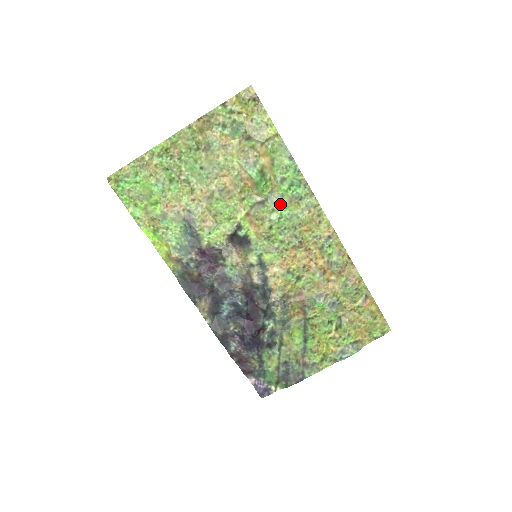
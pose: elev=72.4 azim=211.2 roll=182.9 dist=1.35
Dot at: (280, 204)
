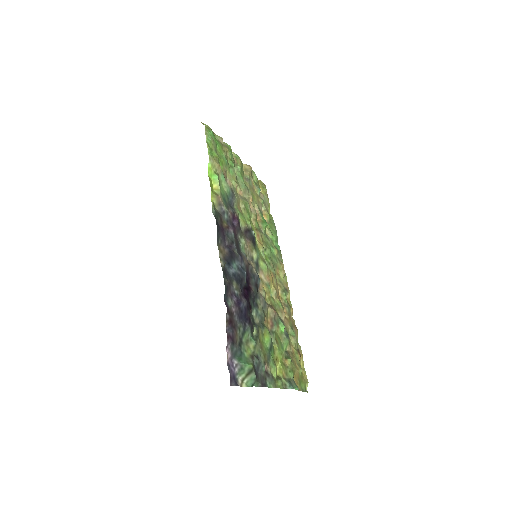
Dot at: (271, 244)
